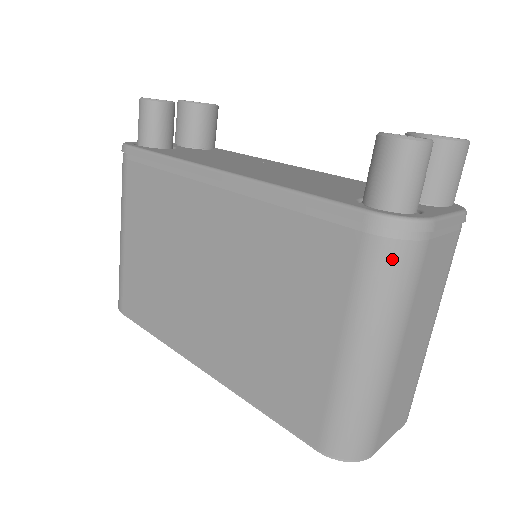
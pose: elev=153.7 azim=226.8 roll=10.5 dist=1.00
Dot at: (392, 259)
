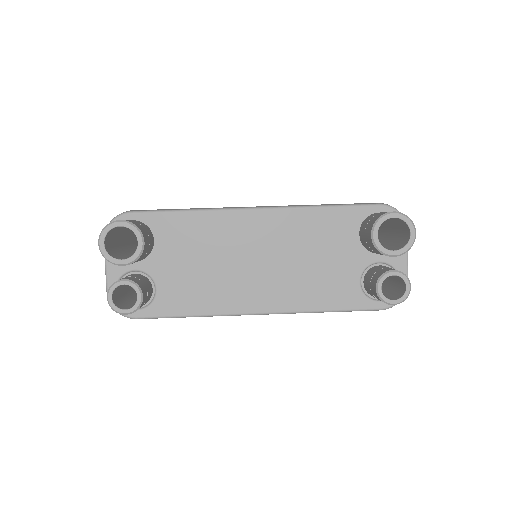
Dot at: occluded
